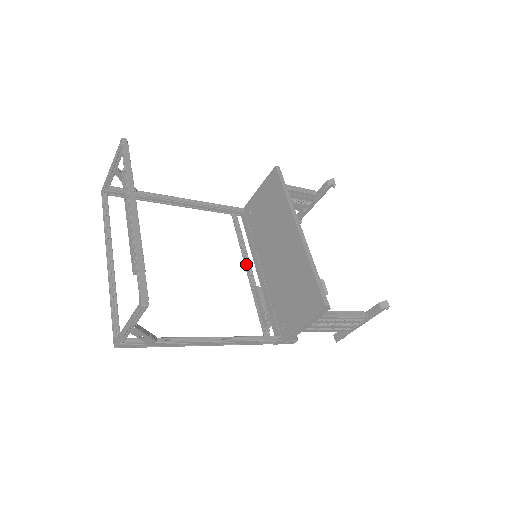
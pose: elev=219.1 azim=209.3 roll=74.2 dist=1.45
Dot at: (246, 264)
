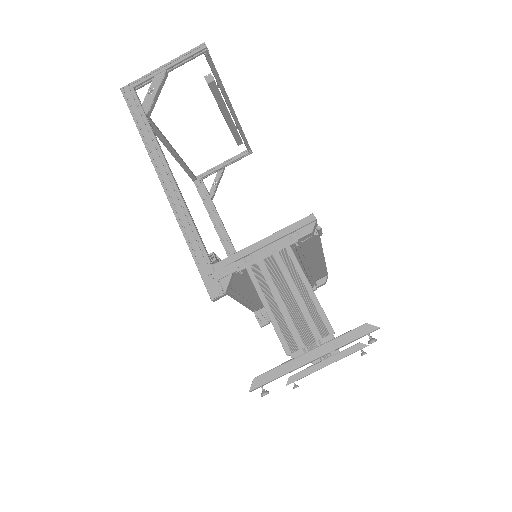
Dot at: occluded
